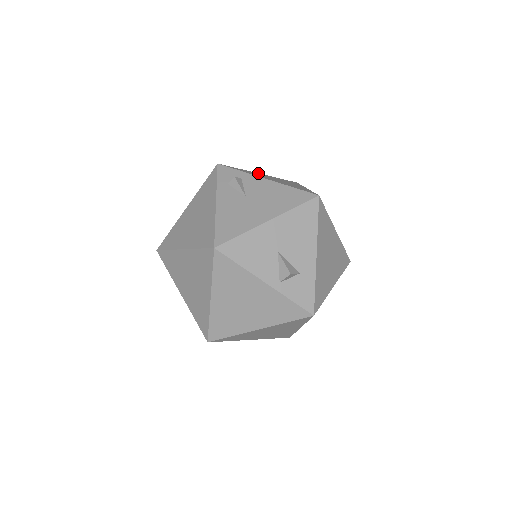
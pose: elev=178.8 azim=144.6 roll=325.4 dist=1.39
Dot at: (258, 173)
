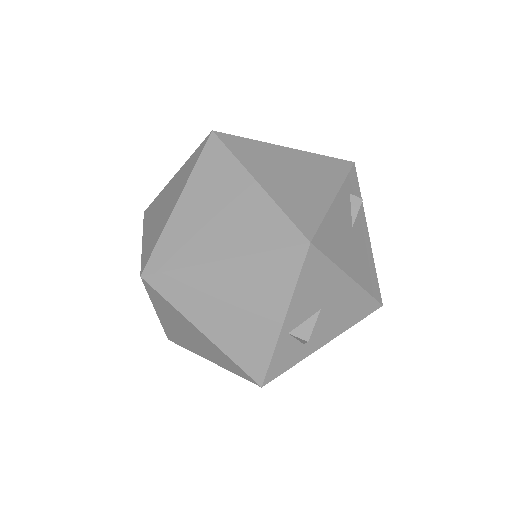
Dot at: occluded
